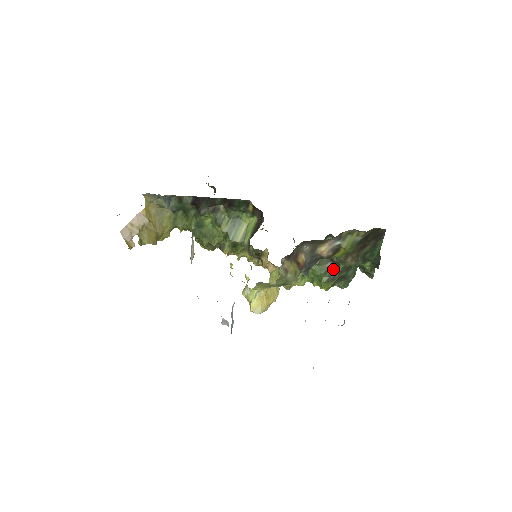
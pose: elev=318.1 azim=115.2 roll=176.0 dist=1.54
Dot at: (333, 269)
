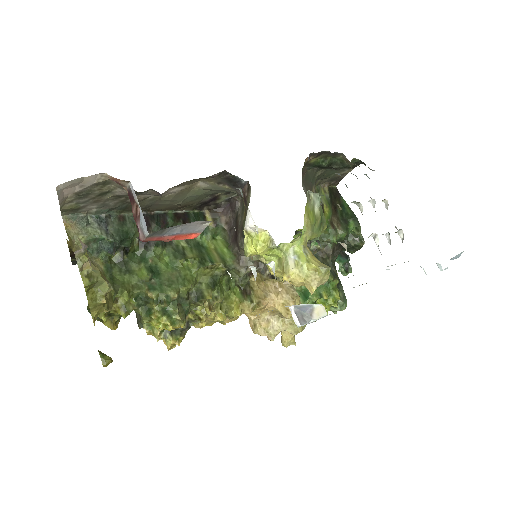
Dot at: (327, 263)
